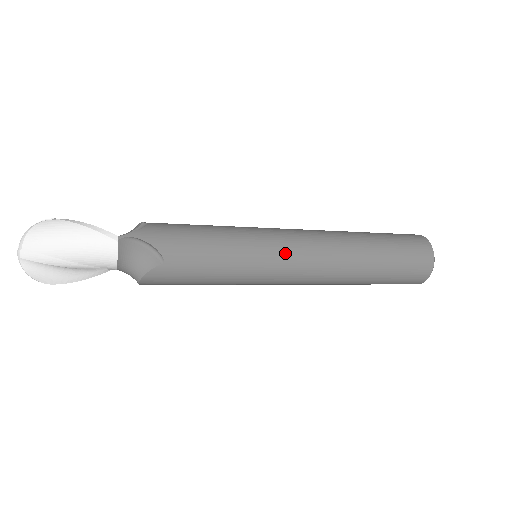
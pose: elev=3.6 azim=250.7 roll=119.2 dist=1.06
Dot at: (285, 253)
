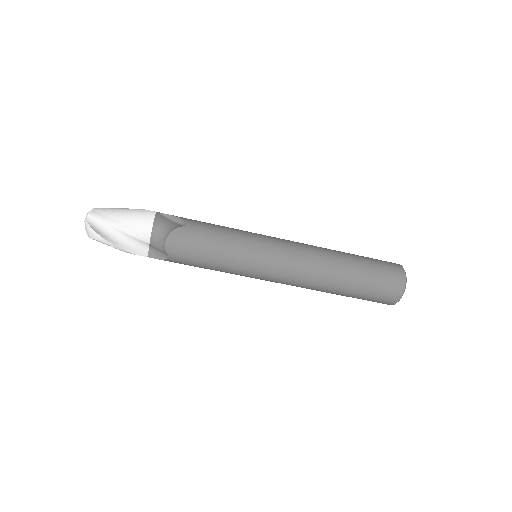
Dot at: (277, 240)
